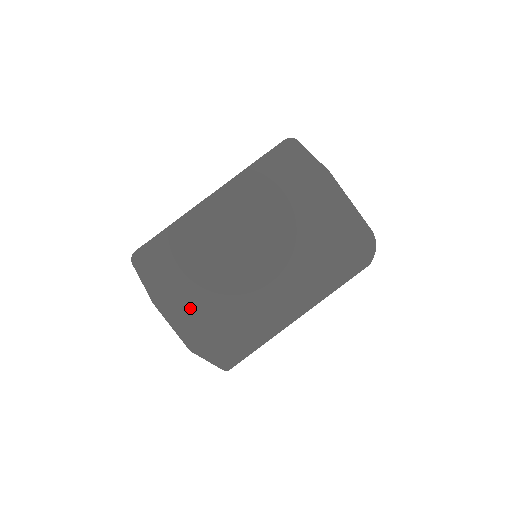
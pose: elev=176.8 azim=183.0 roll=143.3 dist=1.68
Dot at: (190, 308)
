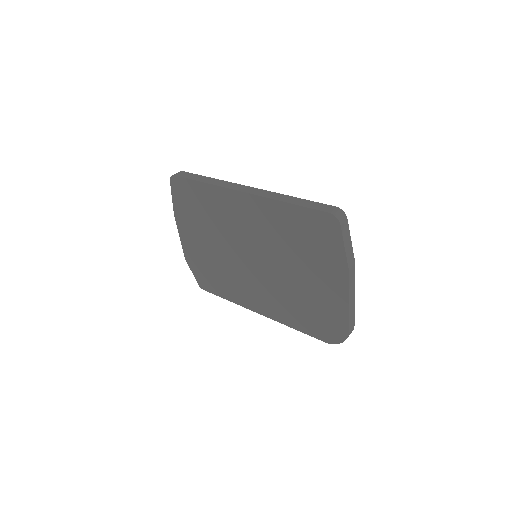
Dot at: (195, 240)
